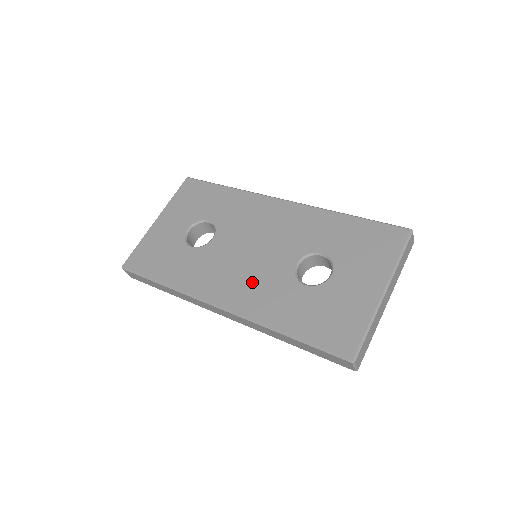
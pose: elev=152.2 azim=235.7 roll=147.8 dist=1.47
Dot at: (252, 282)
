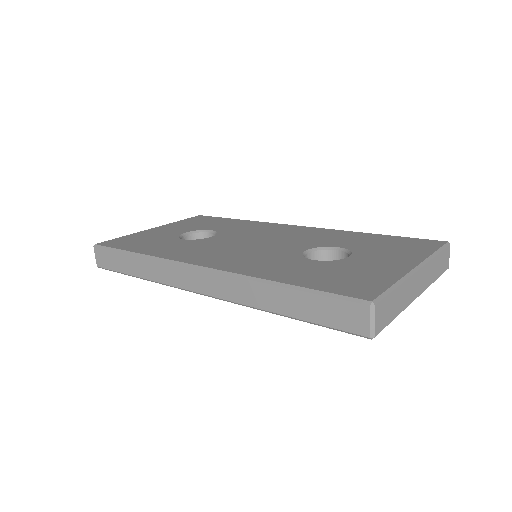
Dot at: (247, 256)
